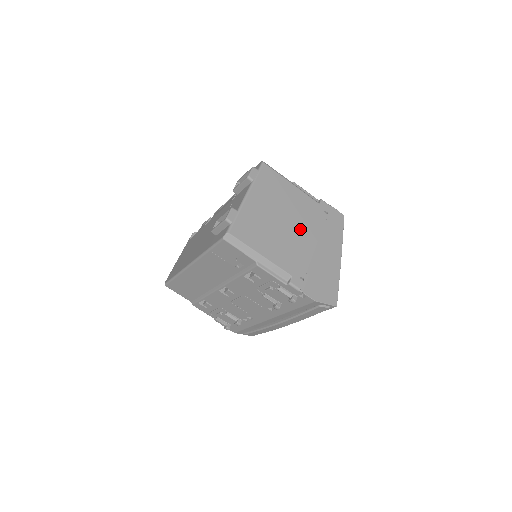
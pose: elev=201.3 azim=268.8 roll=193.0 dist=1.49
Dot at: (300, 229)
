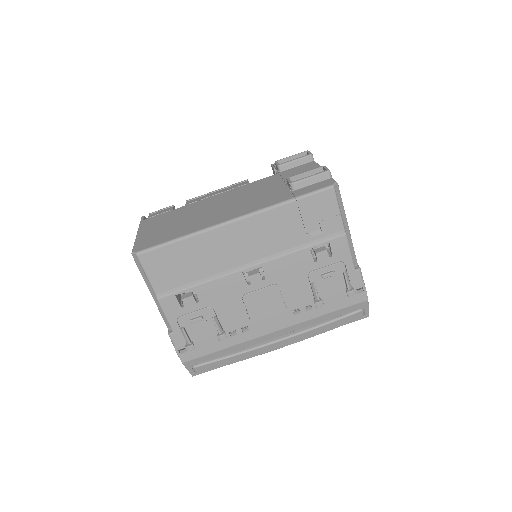
Dot at: occluded
